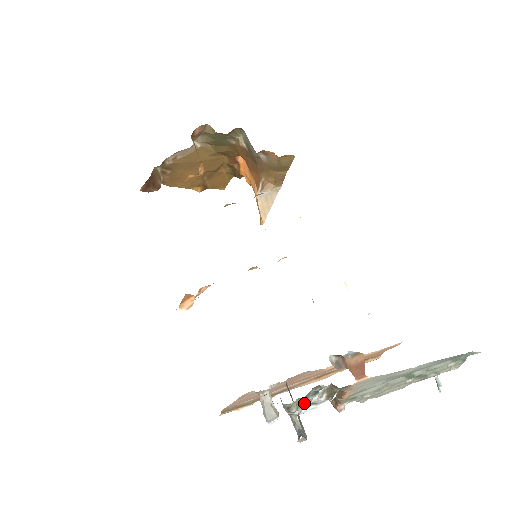
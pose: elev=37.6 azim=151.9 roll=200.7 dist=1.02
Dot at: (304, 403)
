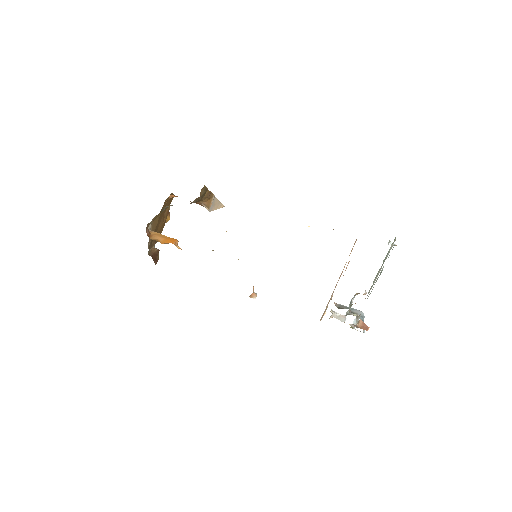
Dot at: occluded
